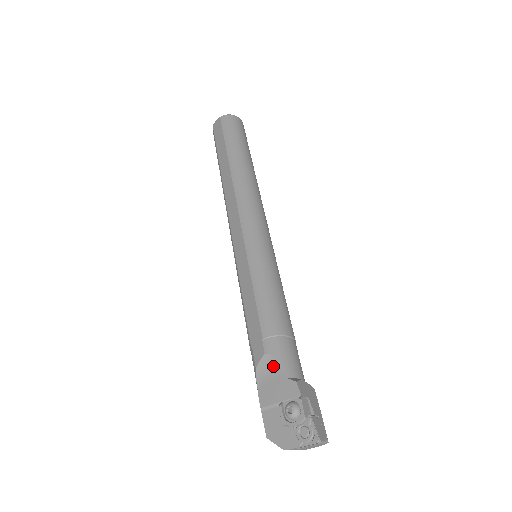
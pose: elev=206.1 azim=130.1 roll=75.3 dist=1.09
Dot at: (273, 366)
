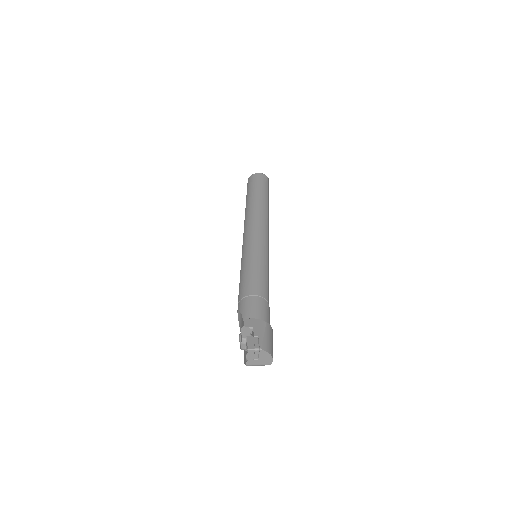
Dot at: (241, 317)
